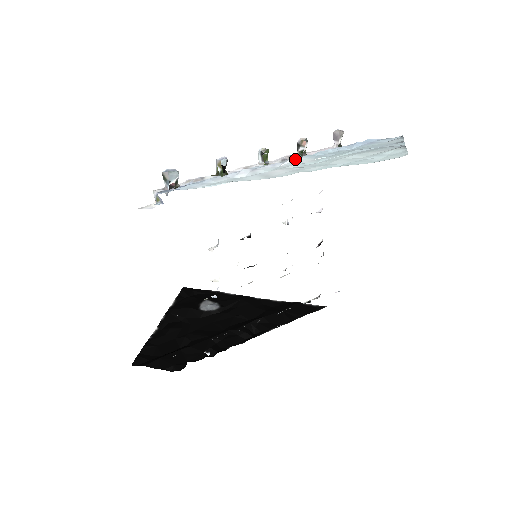
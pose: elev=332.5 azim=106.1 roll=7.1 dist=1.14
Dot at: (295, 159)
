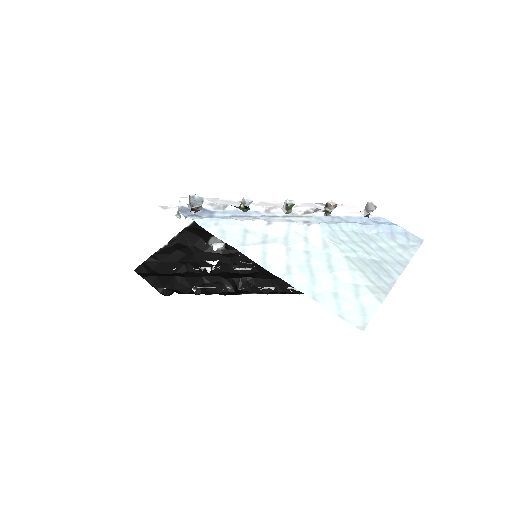
Dot at: (313, 224)
